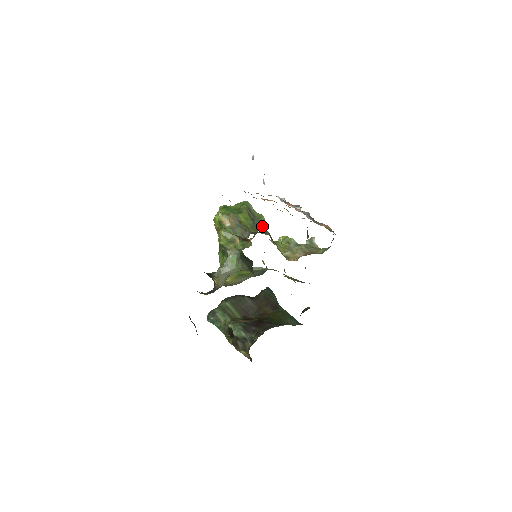
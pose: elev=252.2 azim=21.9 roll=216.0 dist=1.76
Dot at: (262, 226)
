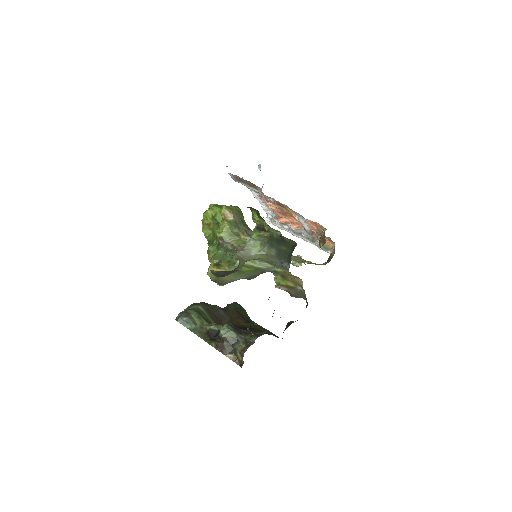
Dot at: occluded
